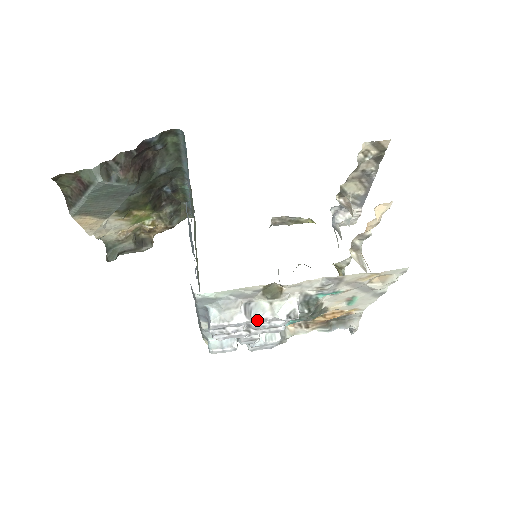
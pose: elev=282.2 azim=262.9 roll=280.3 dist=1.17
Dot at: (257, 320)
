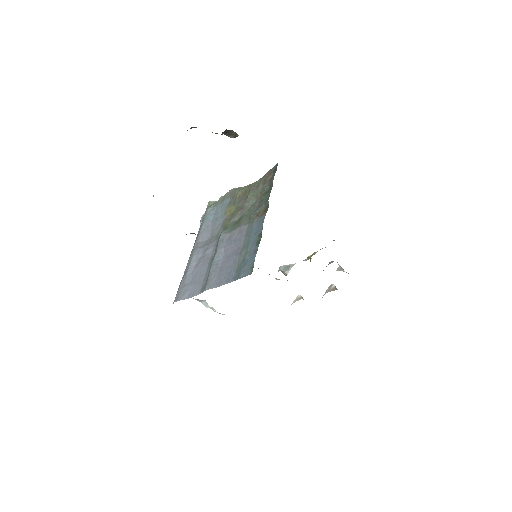
Dot at: occluded
